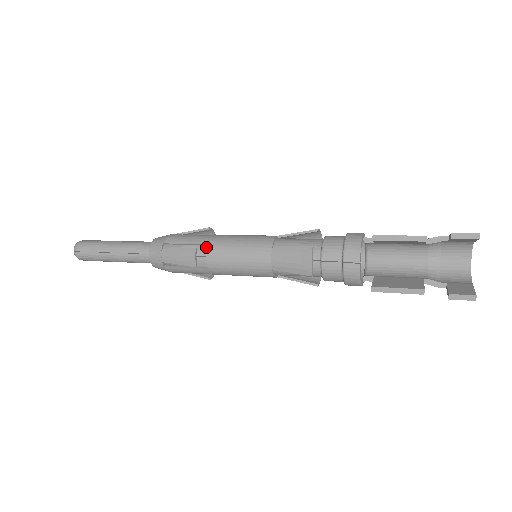
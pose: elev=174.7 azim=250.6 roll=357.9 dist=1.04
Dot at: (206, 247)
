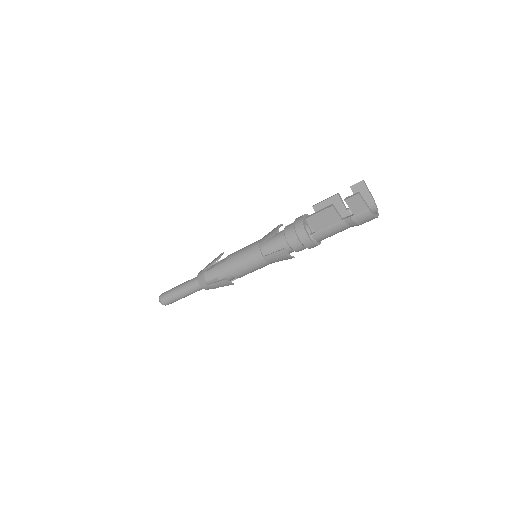
Dot at: occluded
